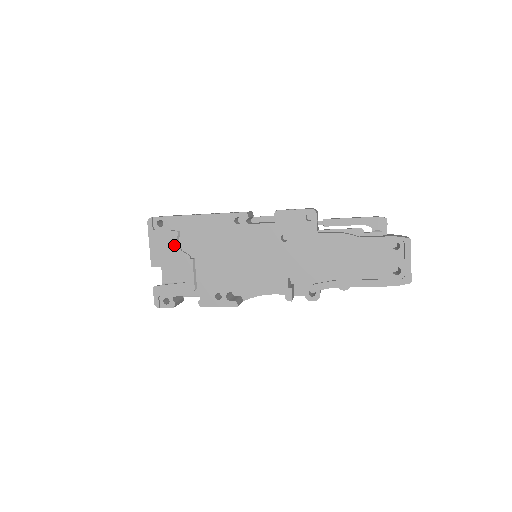
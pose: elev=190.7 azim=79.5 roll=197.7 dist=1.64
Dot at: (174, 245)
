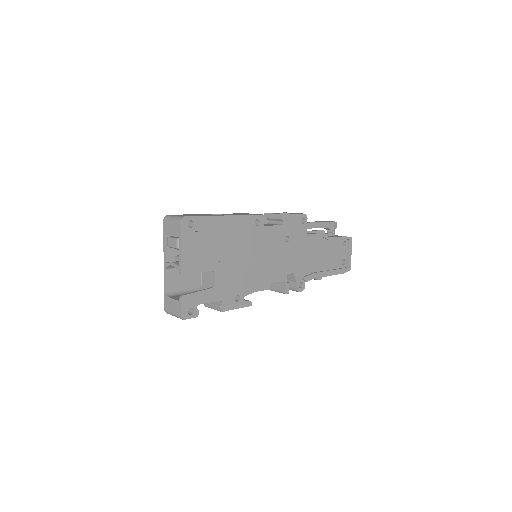
Dot at: (205, 248)
